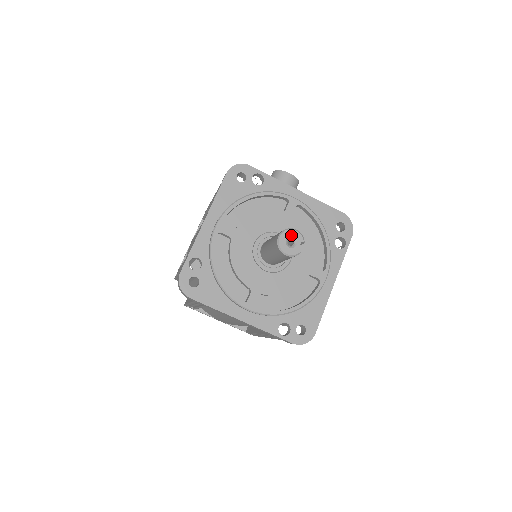
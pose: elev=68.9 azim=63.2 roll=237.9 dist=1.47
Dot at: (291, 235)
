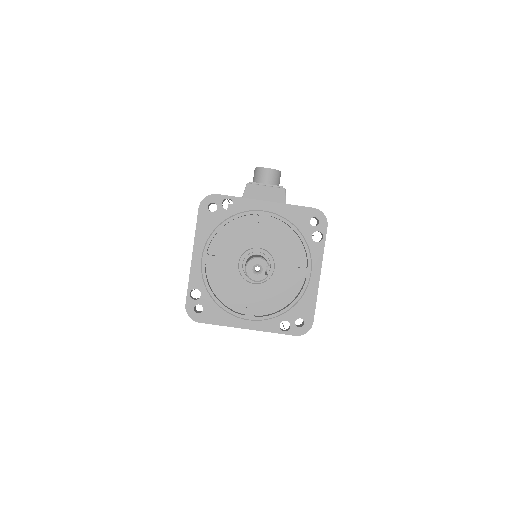
Dot at: (256, 263)
